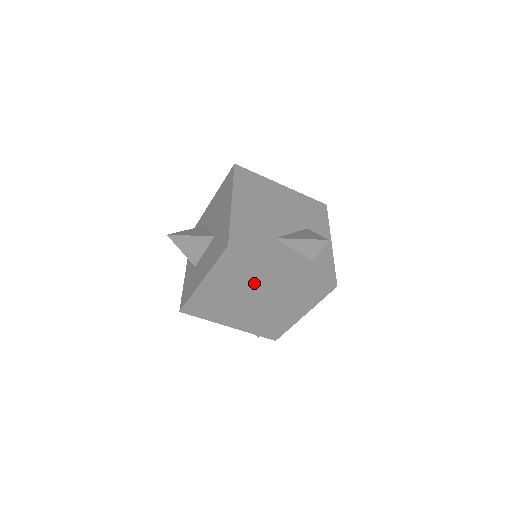
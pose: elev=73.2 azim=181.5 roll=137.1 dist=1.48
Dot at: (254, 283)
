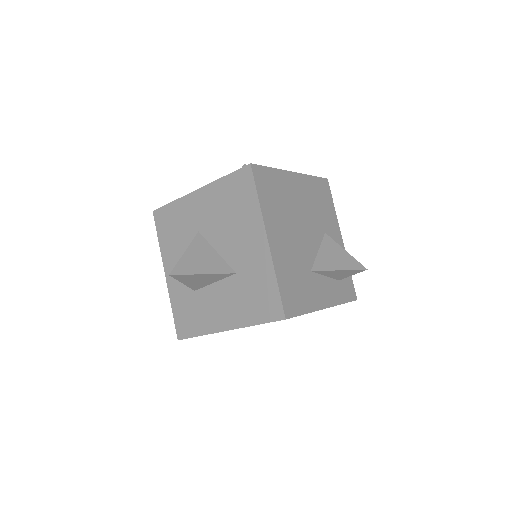
Dot at: occluded
